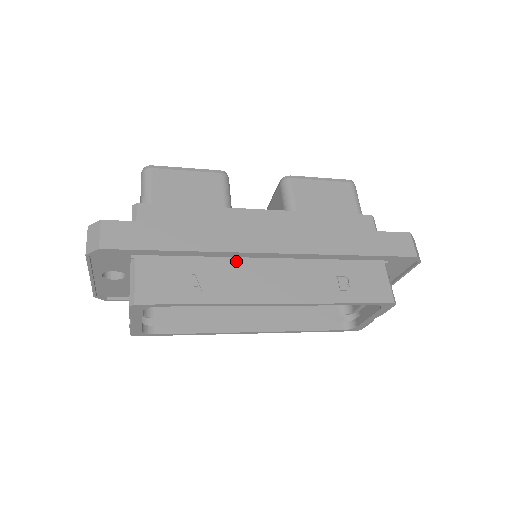
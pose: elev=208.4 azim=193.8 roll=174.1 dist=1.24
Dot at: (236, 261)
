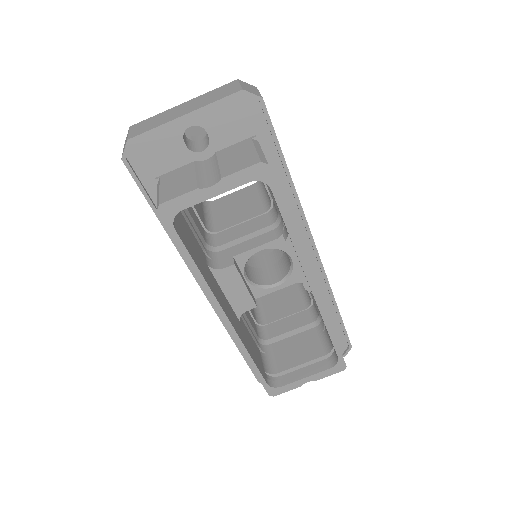
Dot at: occluded
